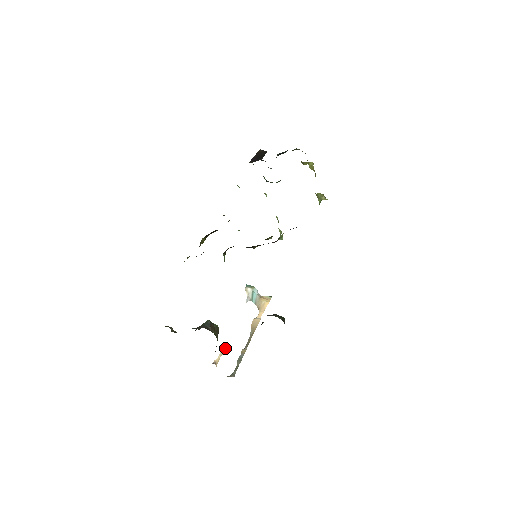
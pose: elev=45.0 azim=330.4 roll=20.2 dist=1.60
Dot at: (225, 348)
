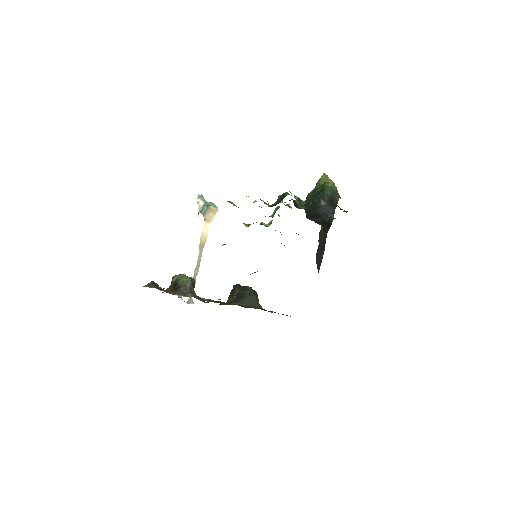
Dot at: occluded
